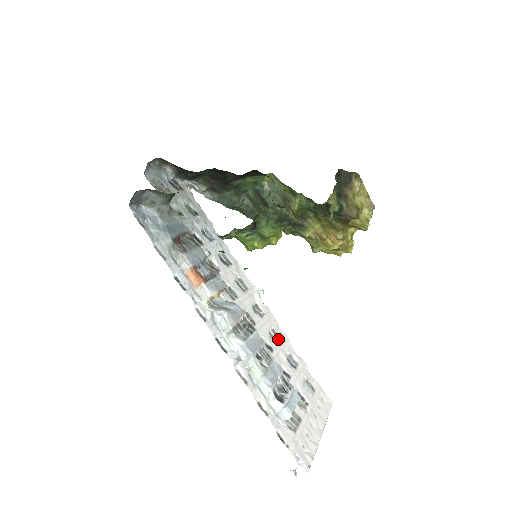
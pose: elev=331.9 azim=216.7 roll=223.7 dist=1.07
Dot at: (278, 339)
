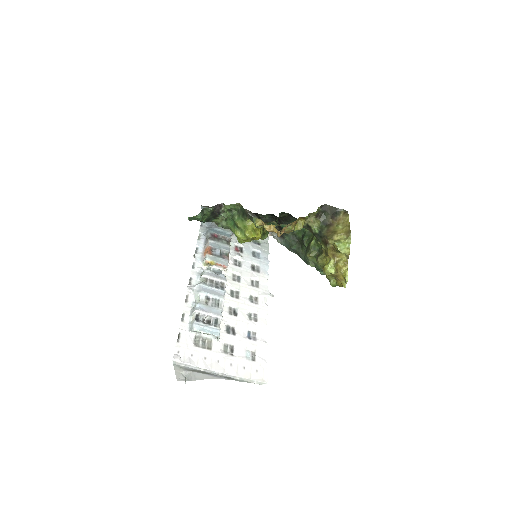
Dot at: (253, 319)
